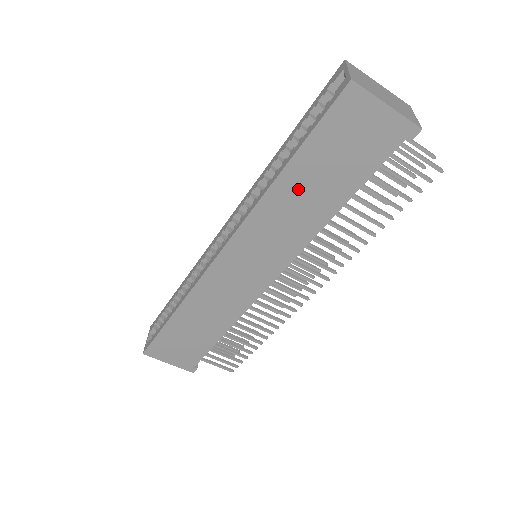
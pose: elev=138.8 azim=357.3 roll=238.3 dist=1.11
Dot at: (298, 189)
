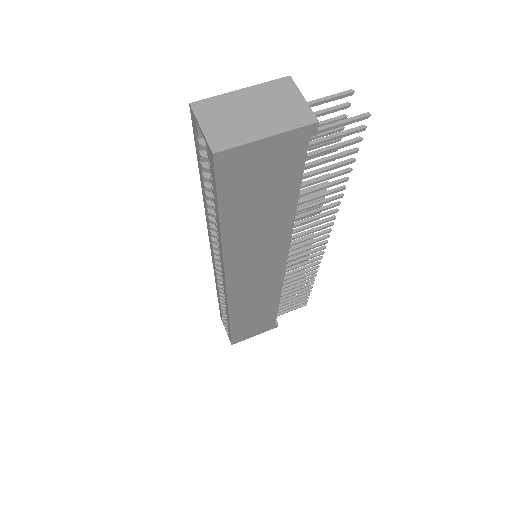
Dot at: (247, 227)
